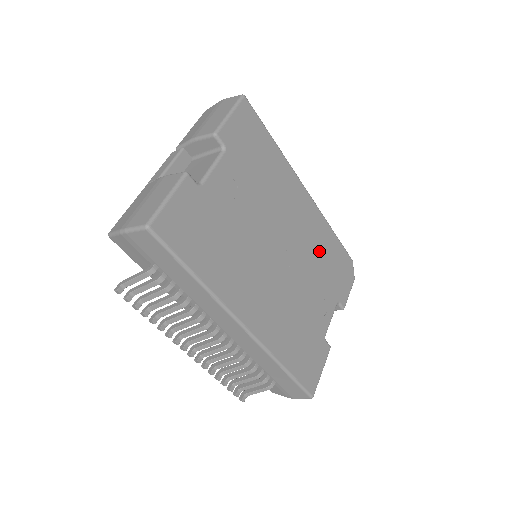
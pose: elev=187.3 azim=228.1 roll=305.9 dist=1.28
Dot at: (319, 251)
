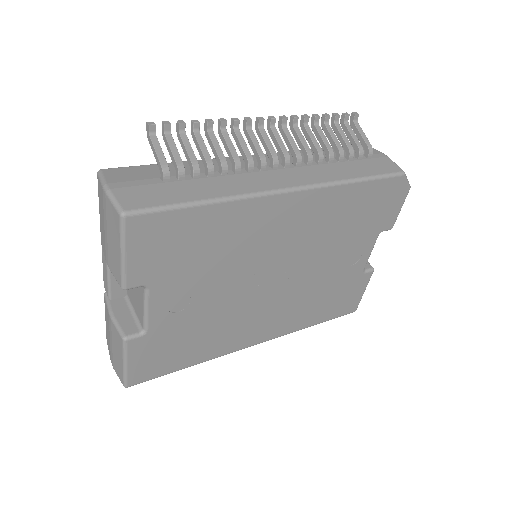
Dot at: (335, 223)
